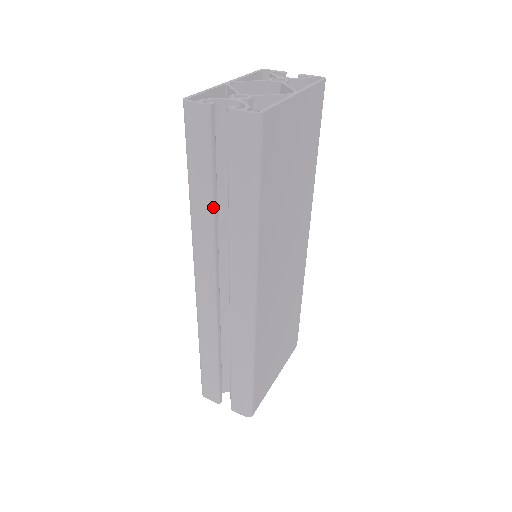
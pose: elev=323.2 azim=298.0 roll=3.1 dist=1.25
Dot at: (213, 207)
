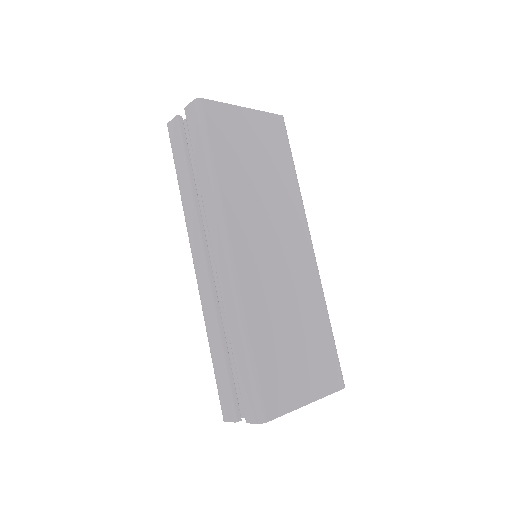
Dot at: (191, 186)
